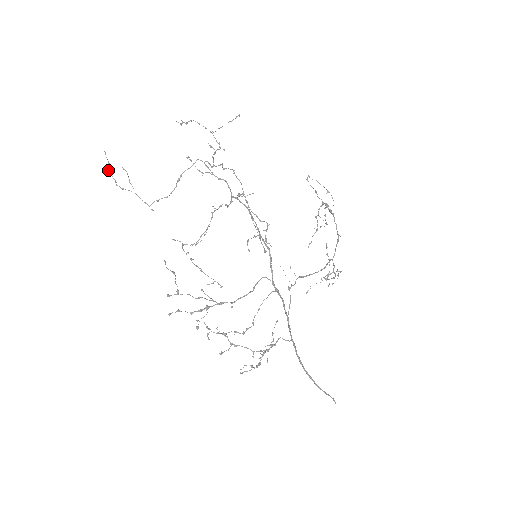
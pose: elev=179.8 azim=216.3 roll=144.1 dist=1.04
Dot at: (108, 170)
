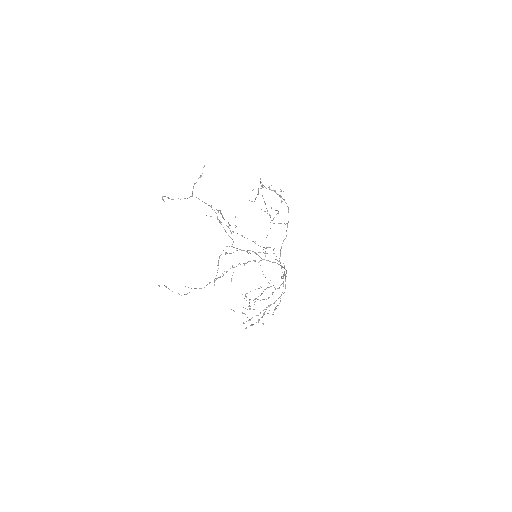
Dot at: occluded
